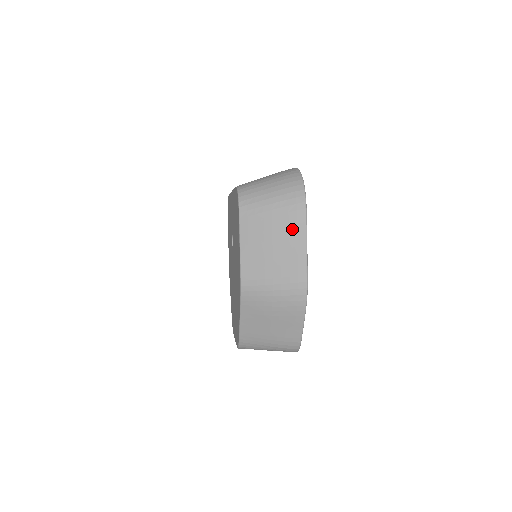
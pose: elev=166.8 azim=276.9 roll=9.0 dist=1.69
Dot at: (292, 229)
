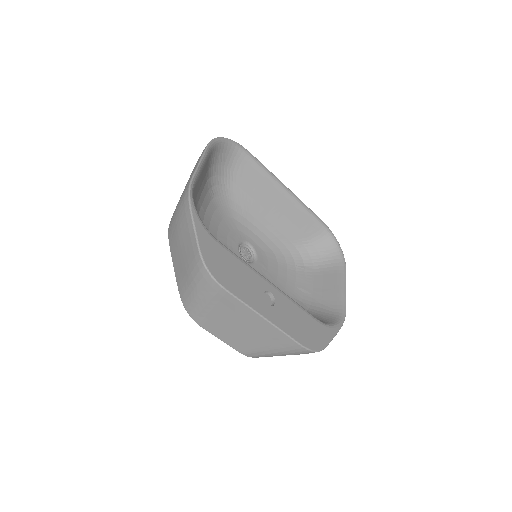
Dot at: occluded
